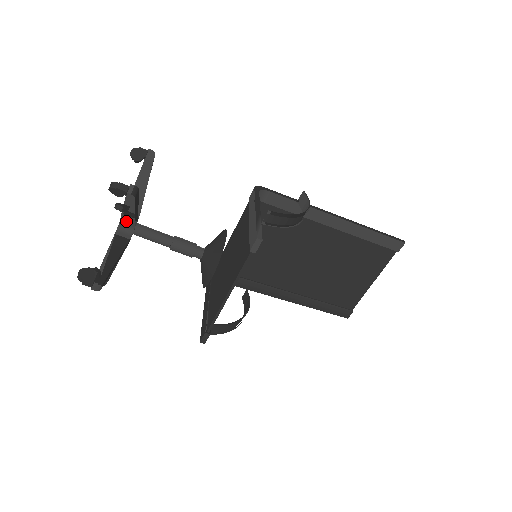
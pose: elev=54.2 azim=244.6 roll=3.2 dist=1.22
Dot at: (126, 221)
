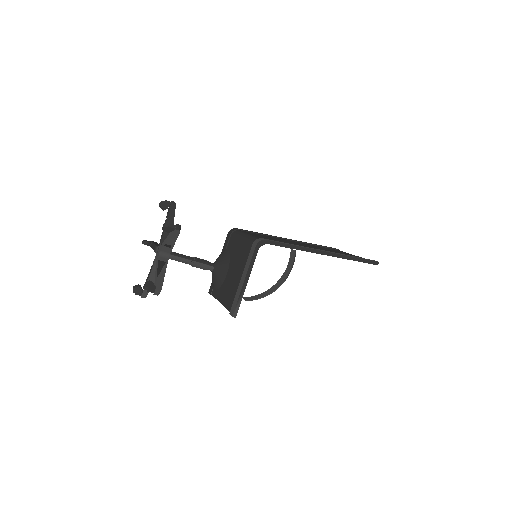
Dot at: occluded
